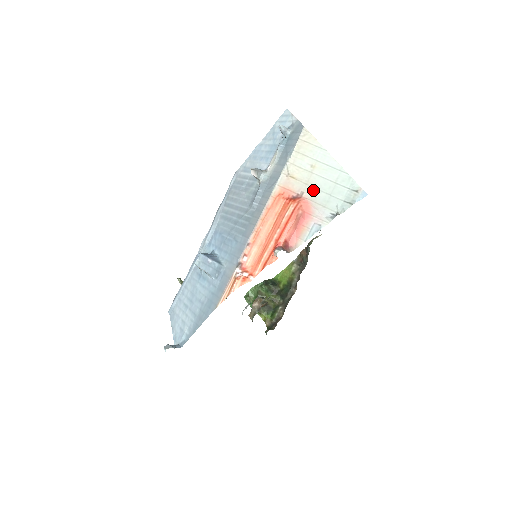
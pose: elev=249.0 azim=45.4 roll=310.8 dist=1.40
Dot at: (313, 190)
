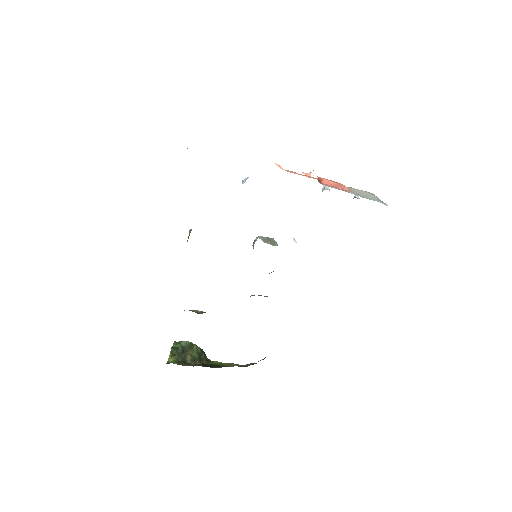
Dot at: (357, 193)
